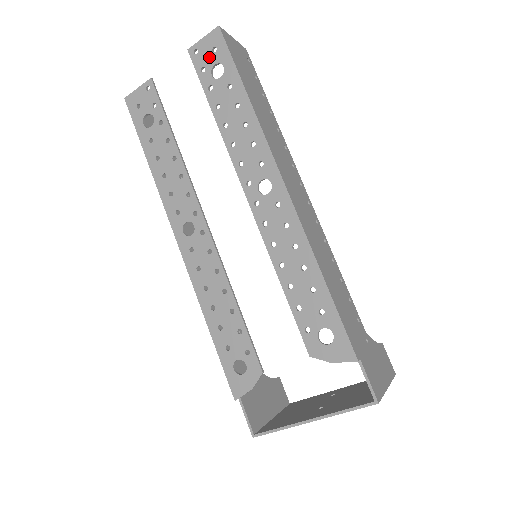
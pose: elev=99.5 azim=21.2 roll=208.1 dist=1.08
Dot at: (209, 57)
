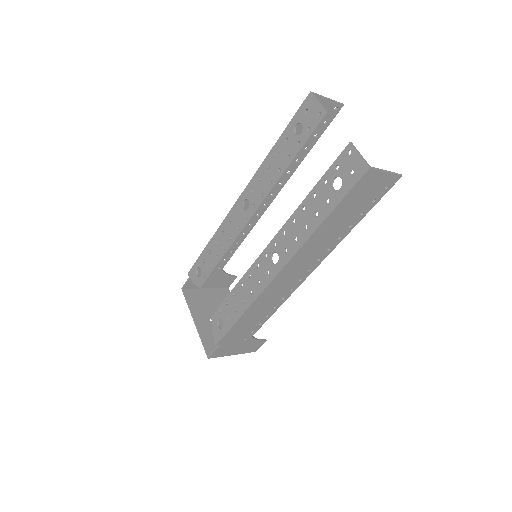
Dot at: (346, 169)
